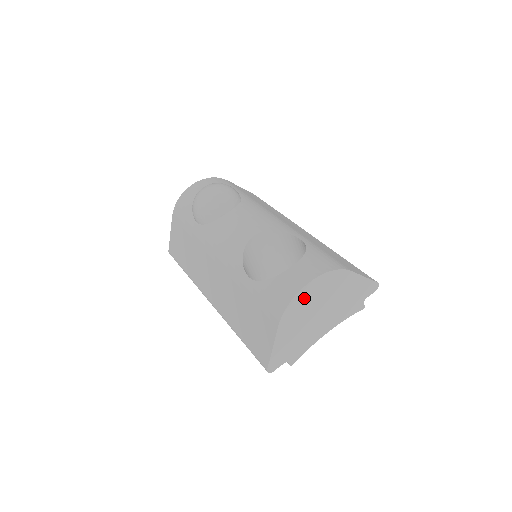
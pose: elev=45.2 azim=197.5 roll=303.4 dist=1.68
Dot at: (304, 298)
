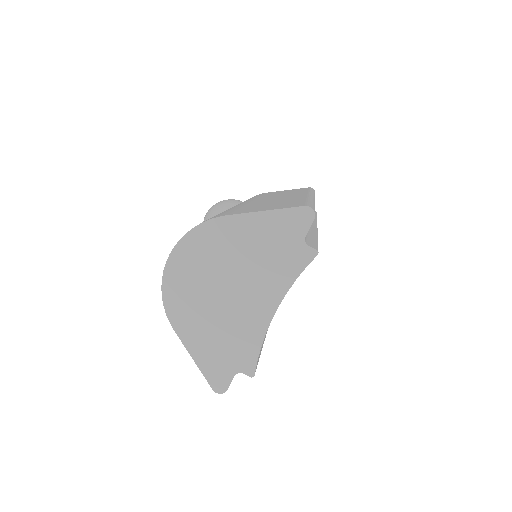
Dot at: (180, 281)
